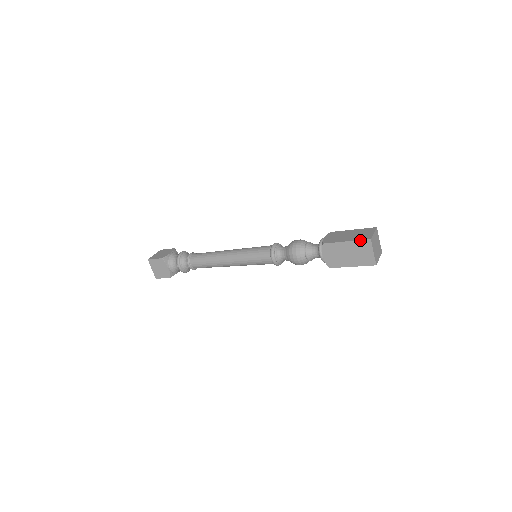
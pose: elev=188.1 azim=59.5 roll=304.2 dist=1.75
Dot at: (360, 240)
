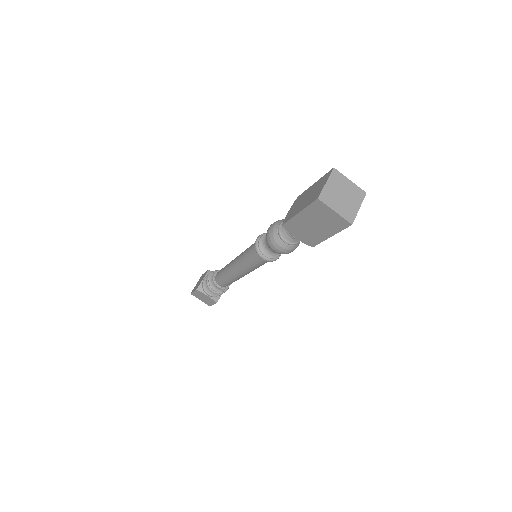
Dot at: (309, 205)
